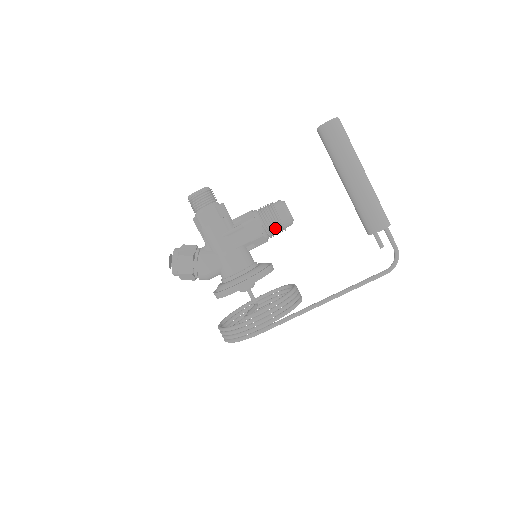
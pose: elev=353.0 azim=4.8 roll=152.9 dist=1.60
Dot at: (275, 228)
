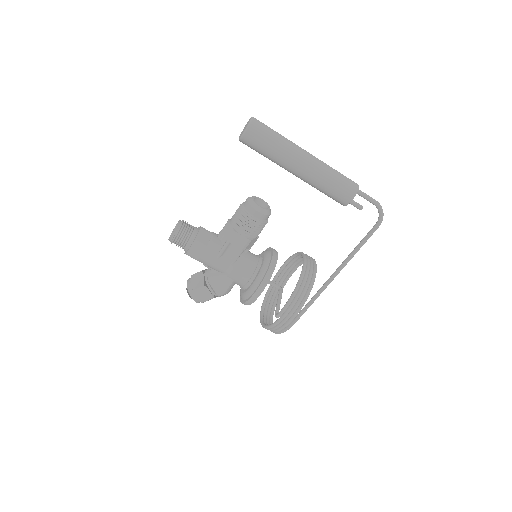
Dot at: (258, 228)
